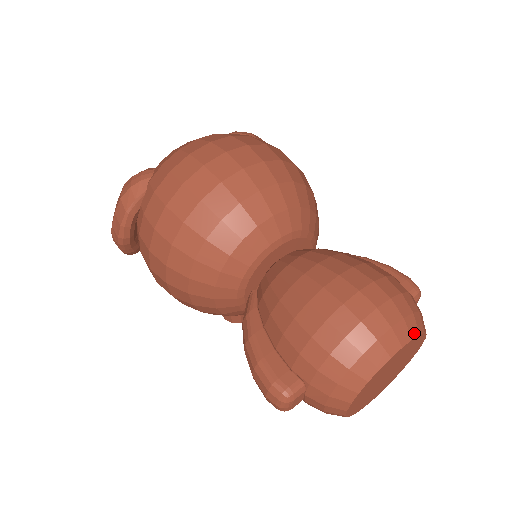
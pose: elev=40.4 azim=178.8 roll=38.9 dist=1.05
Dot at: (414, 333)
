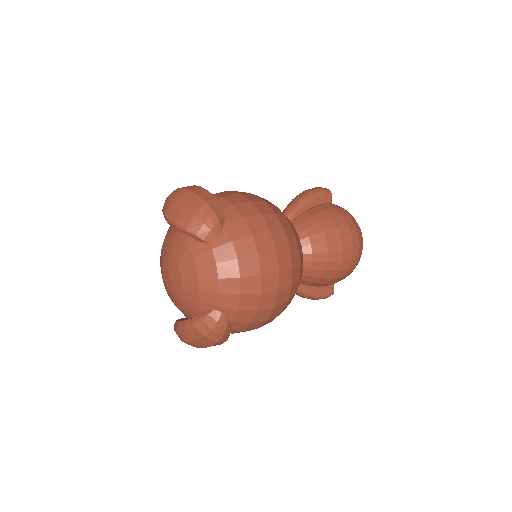
Dot at: occluded
